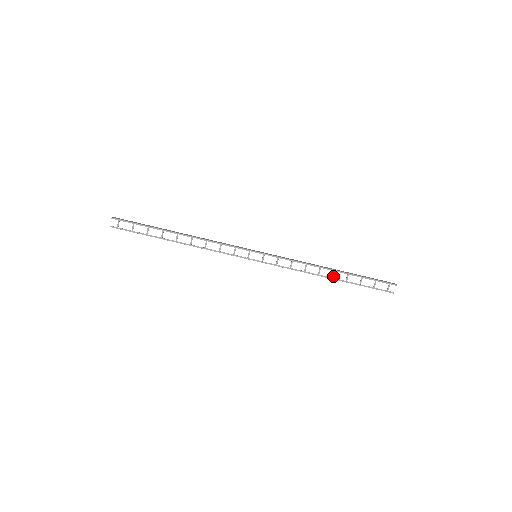
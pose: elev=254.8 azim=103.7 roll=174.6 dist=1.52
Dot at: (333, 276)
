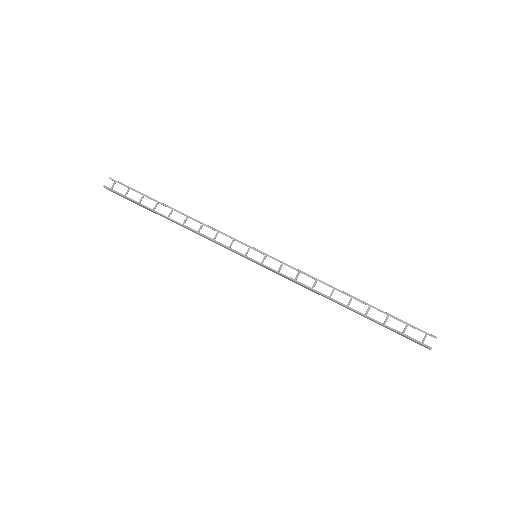
Dot at: (349, 304)
